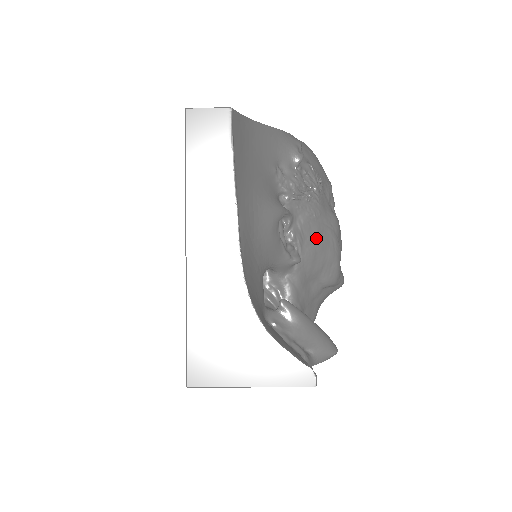
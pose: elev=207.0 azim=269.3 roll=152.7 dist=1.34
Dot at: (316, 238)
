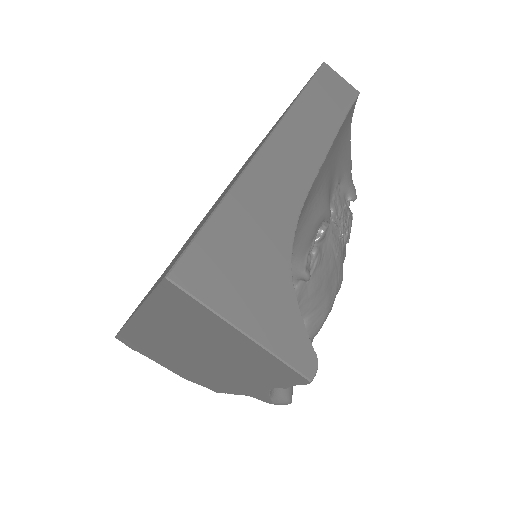
Dot at: (327, 275)
